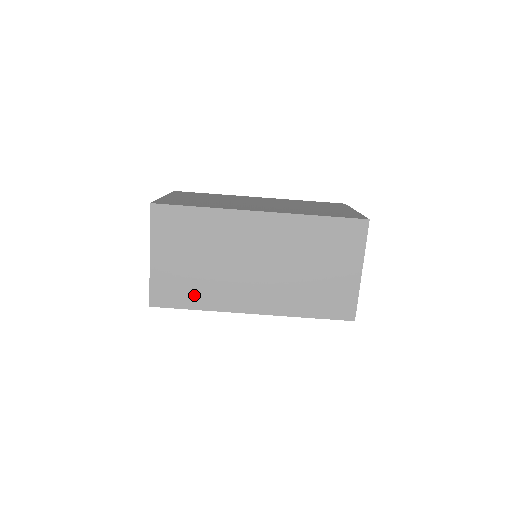
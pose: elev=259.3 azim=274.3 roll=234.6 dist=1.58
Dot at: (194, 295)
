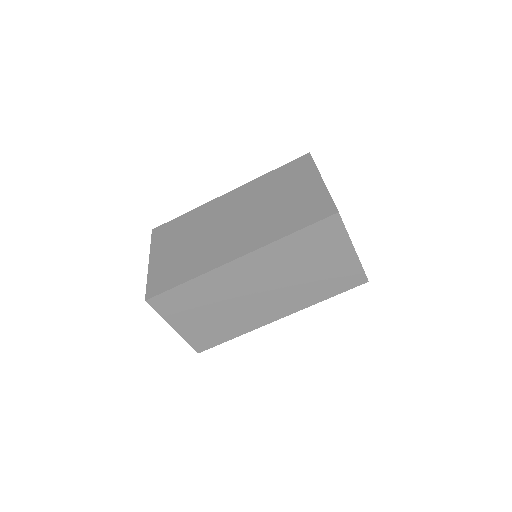
Dot at: (227, 331)
